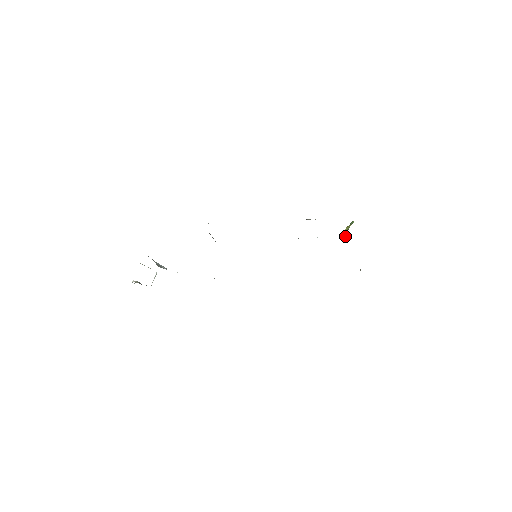
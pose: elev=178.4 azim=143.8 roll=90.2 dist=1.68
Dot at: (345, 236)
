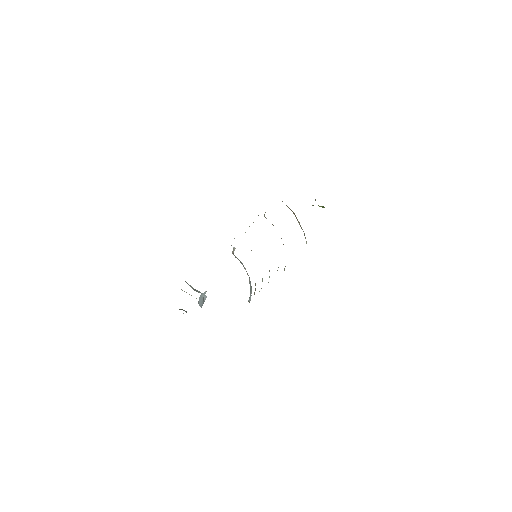
Dot at: occluded
